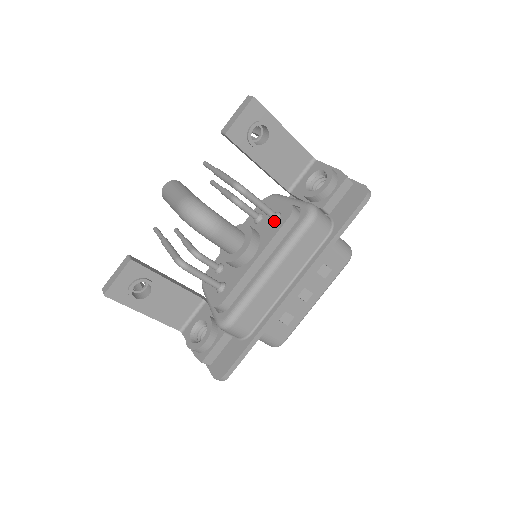
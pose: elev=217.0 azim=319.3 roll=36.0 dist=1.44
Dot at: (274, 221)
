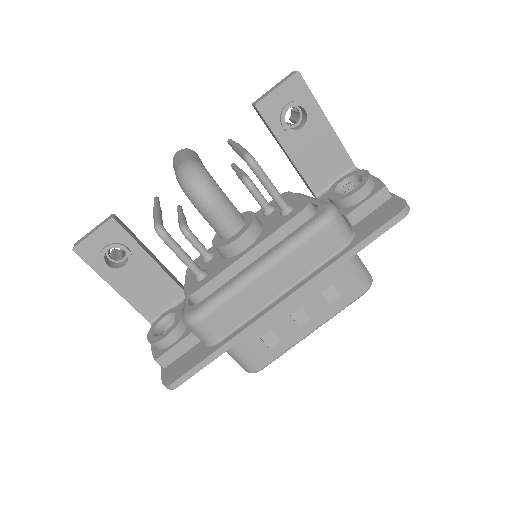
Dot at: (283, 214)
